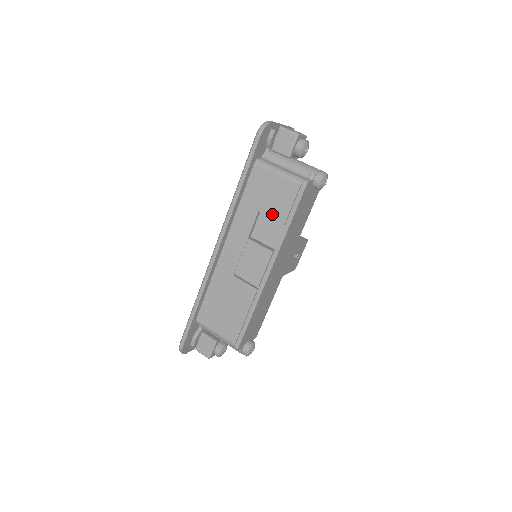
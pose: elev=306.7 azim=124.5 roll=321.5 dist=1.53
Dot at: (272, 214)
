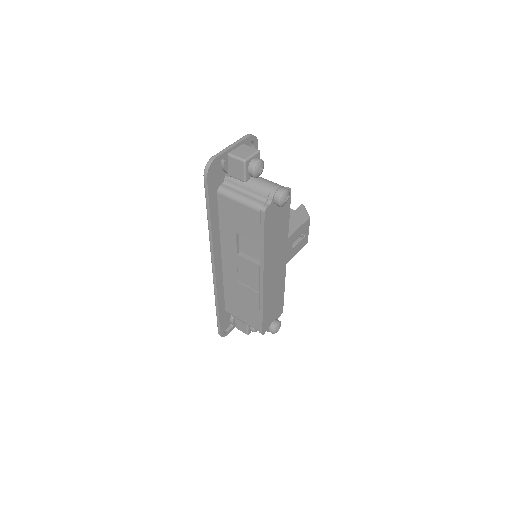
Dot at: (247, 236)
